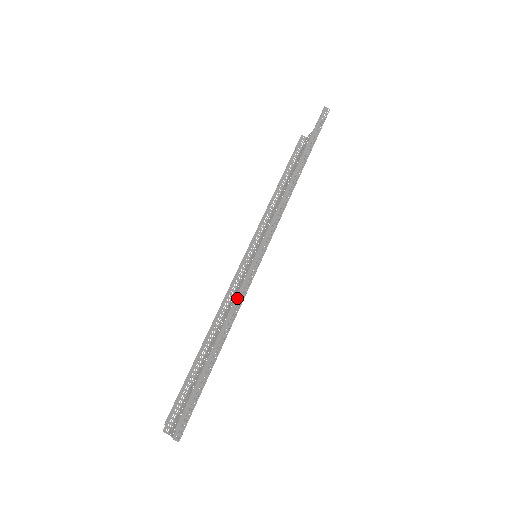
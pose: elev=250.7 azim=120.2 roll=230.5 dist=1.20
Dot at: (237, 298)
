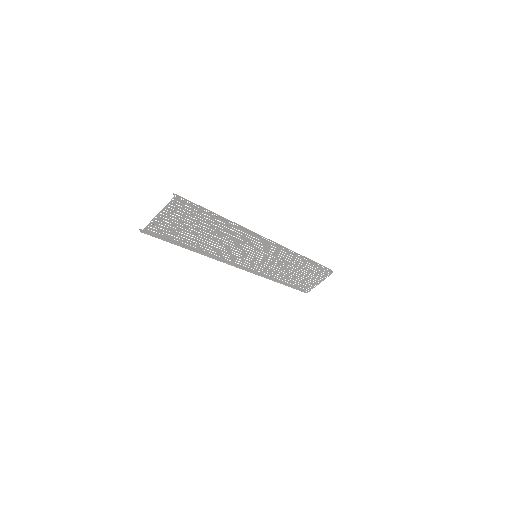
Dot at: (244, 228)
